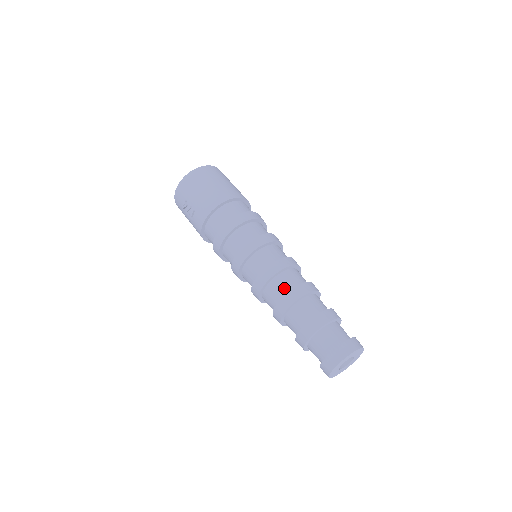
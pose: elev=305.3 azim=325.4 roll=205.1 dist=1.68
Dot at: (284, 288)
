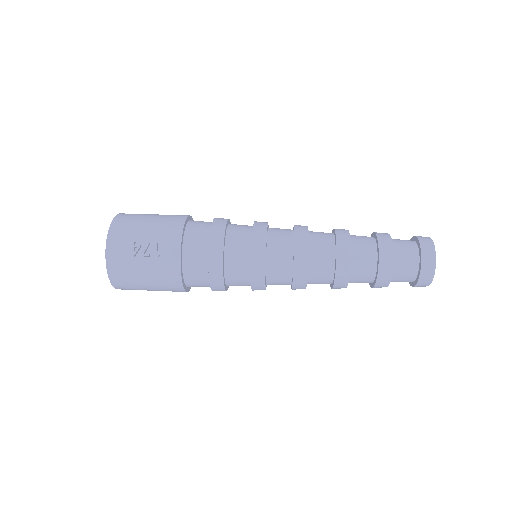
Dot at: (326, 238)
